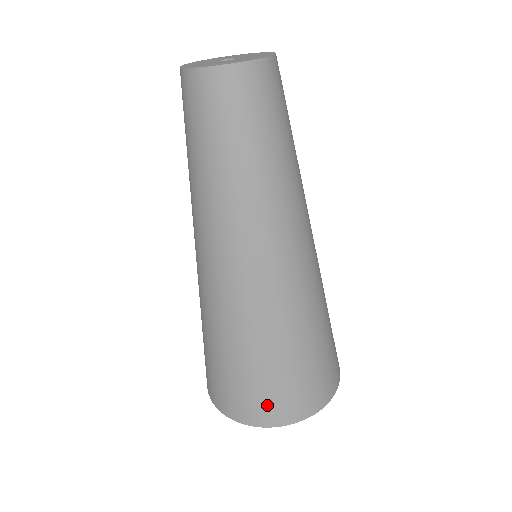
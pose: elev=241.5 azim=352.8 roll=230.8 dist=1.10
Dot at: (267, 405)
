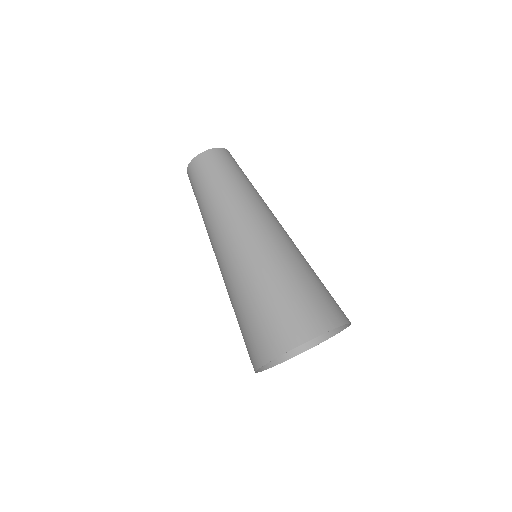
Dot at: (255, 346)
